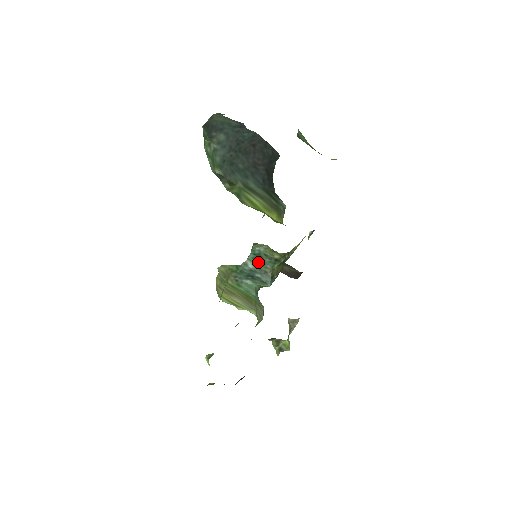
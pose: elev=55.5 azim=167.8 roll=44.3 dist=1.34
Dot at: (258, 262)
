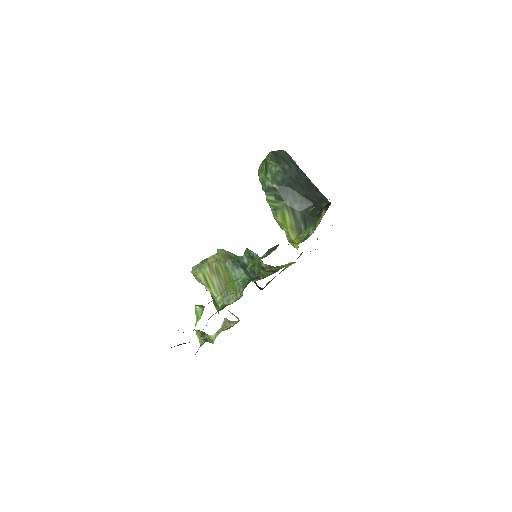
Dot at: (251, 261)
